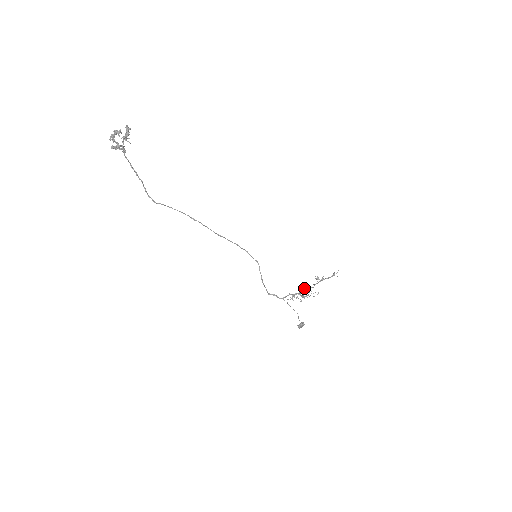
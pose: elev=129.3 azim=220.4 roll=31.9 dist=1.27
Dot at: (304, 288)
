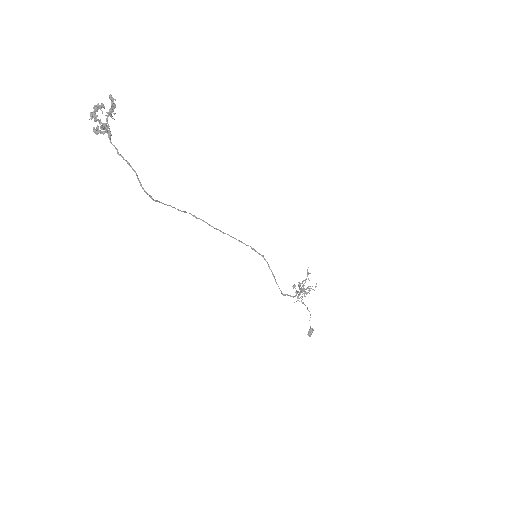
Dot at: (303, 284)
